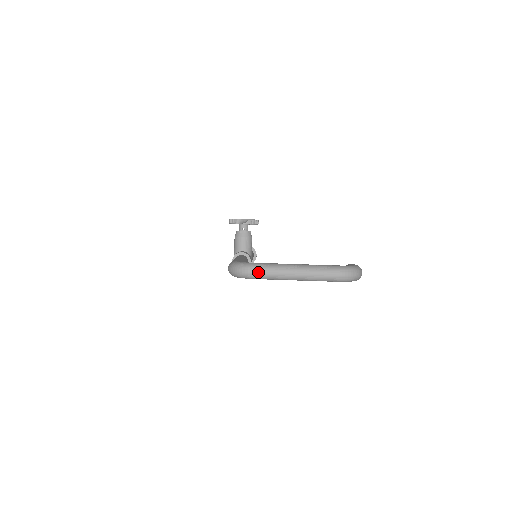
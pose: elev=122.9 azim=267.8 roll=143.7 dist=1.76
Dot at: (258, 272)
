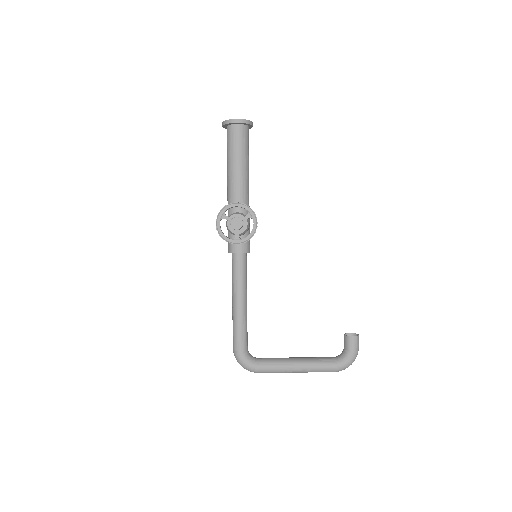
Dot at: occluded
